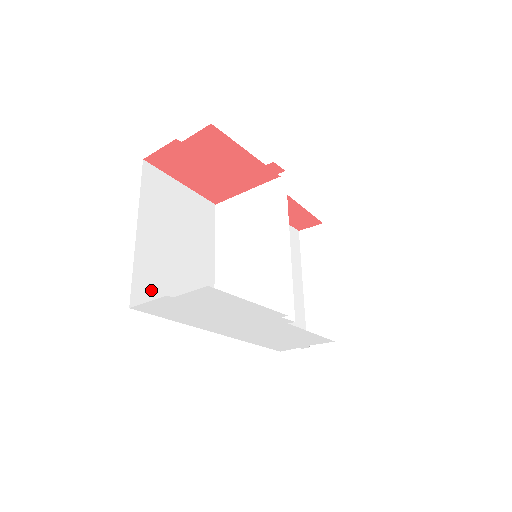
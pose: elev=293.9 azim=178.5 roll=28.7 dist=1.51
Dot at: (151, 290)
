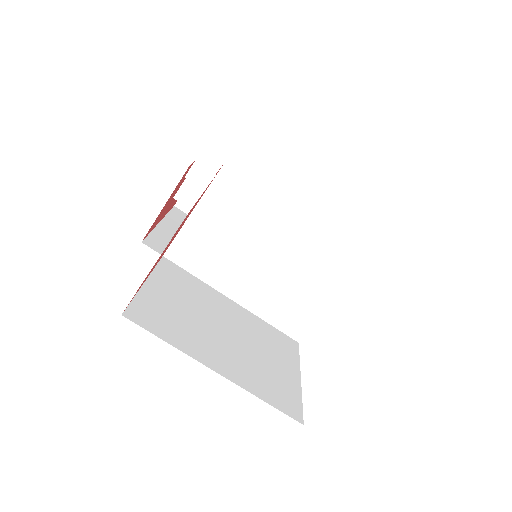
Dot at: (279, 390)
